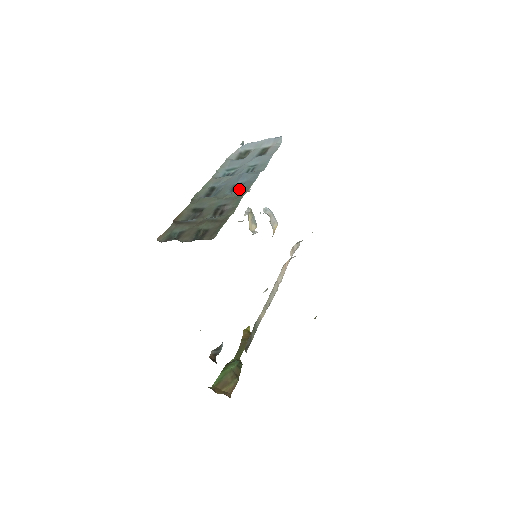
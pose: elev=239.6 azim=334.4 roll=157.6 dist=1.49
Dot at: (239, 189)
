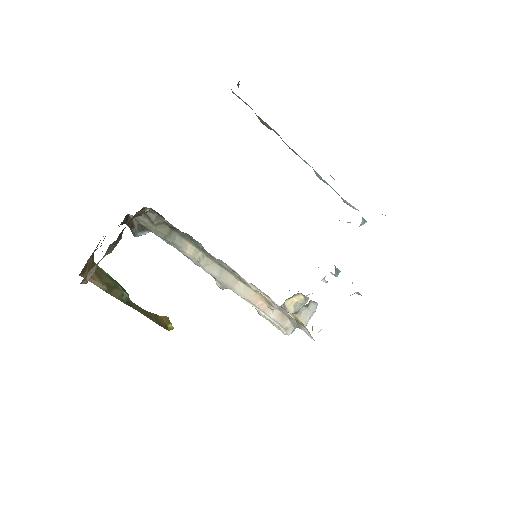
Dot at: occluded
